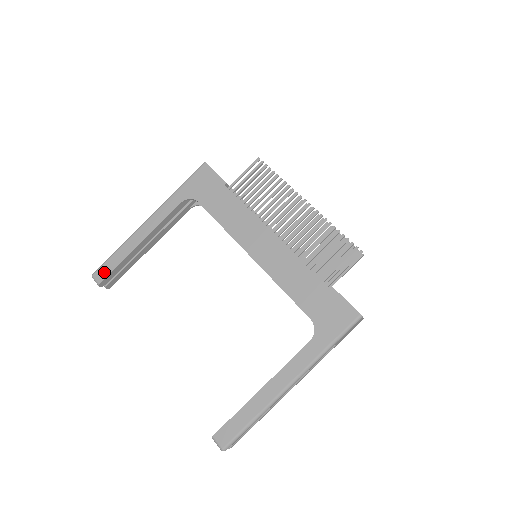
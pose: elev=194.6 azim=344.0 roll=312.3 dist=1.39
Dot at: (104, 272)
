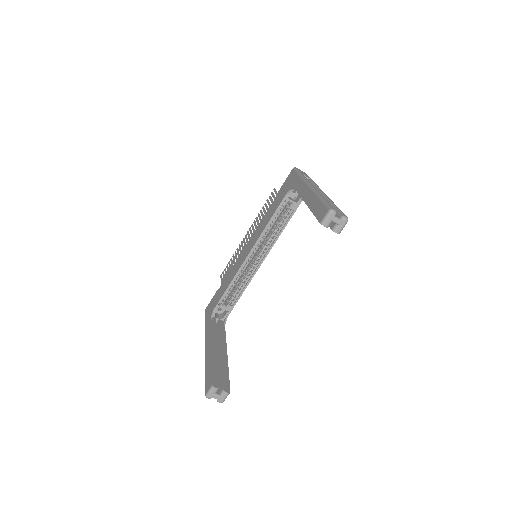
Dot at: (209, 381)
